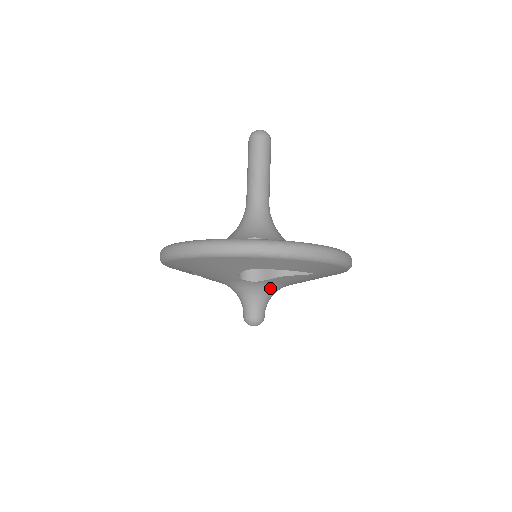
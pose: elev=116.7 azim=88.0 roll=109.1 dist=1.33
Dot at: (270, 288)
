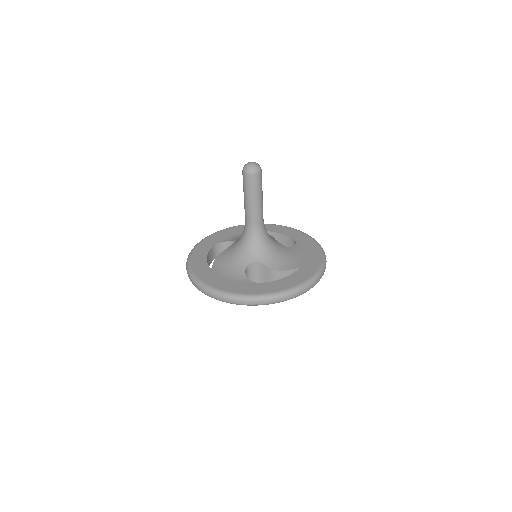
Dot at: occluded
